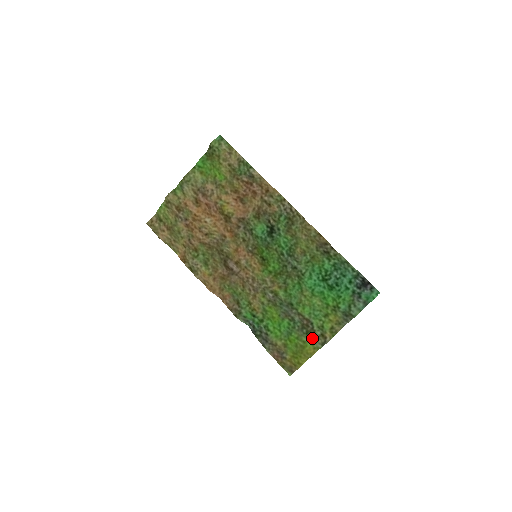
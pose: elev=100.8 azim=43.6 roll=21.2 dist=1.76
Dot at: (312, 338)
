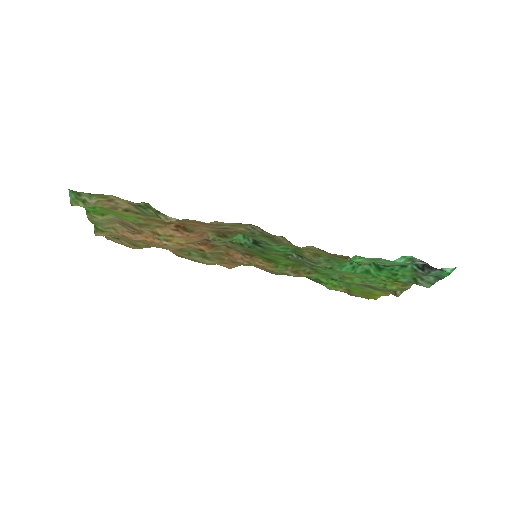
Dot at: (378, 290)
